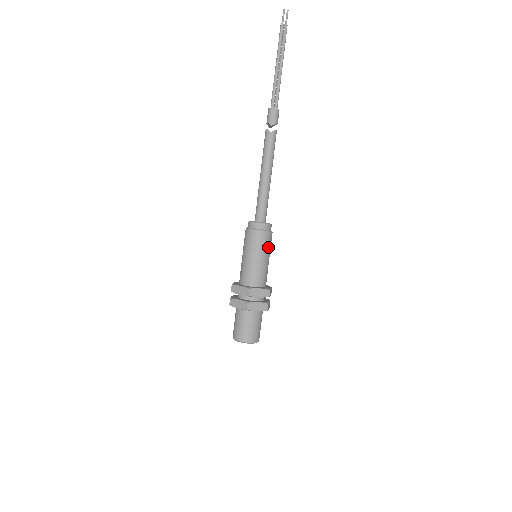
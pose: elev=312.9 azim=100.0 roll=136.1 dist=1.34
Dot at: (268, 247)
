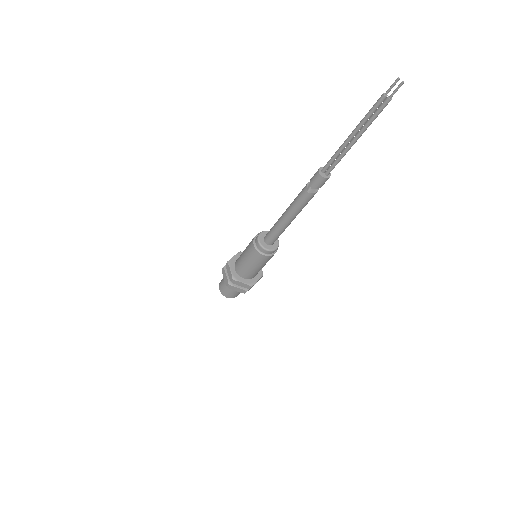
Dot at: (264, 262)
